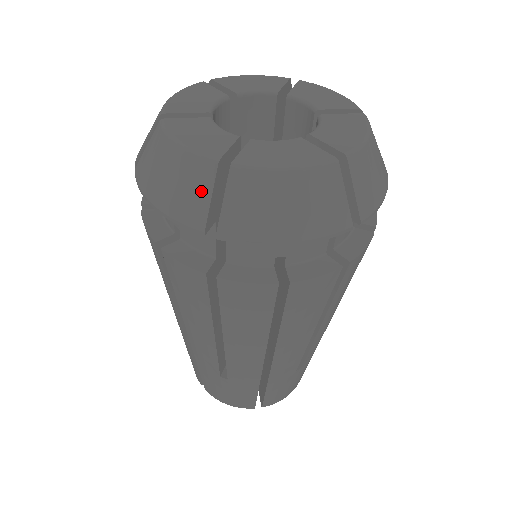
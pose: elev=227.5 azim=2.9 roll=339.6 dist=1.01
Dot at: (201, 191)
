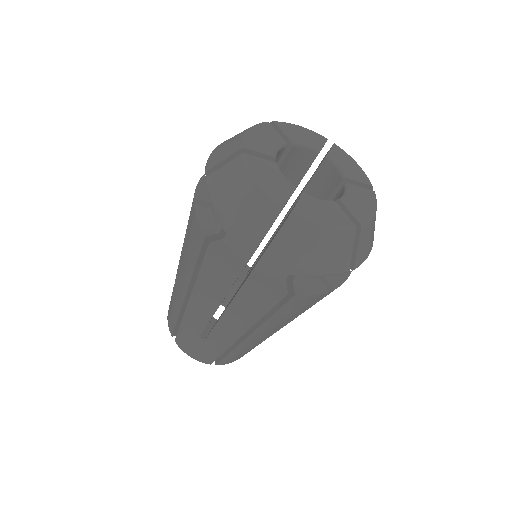
Dot at: (264, 221)
